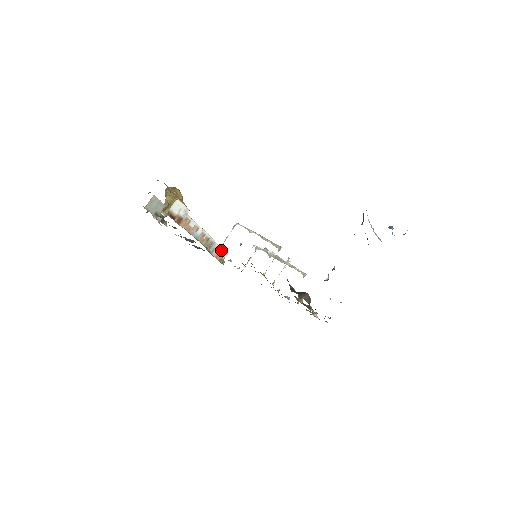
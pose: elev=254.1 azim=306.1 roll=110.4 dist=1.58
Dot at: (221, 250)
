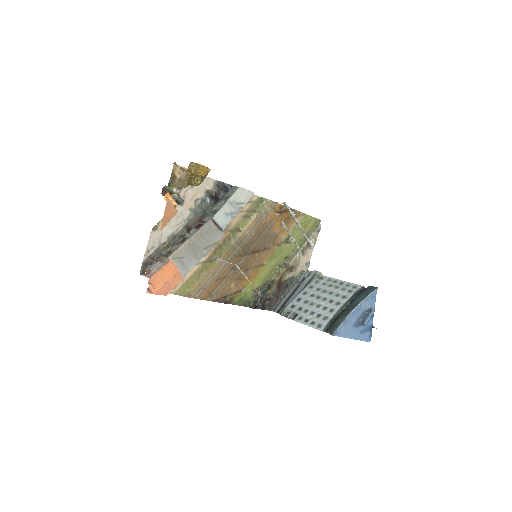
Dot at: (241, 207)
